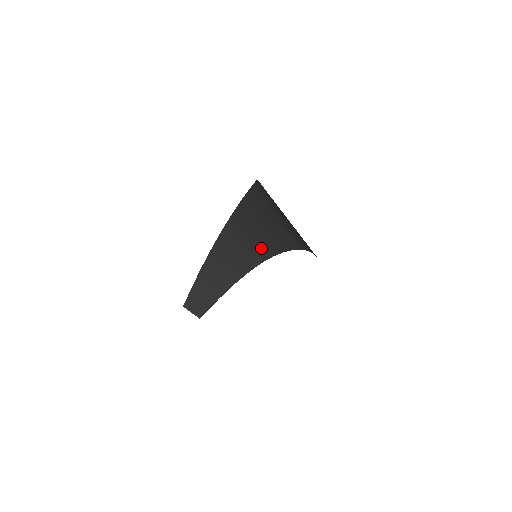
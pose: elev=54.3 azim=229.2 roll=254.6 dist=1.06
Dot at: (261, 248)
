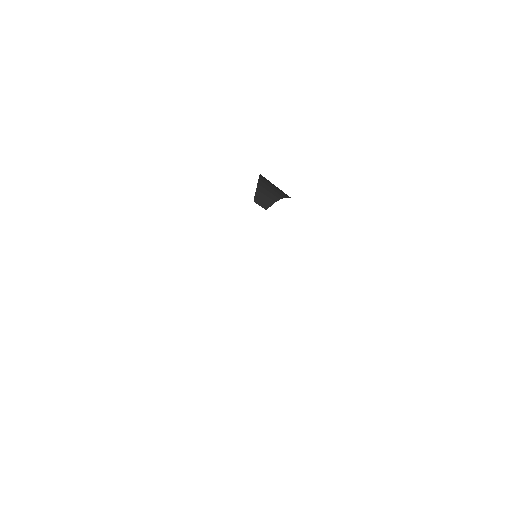
Dot at: occluded
